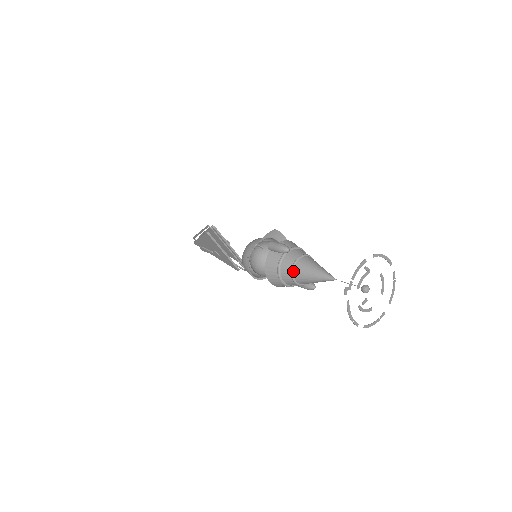
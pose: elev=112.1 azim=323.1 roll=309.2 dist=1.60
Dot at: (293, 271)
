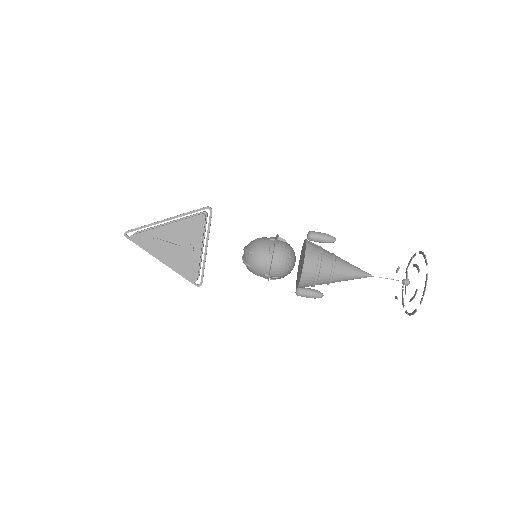
Dot at: (335, 262)
